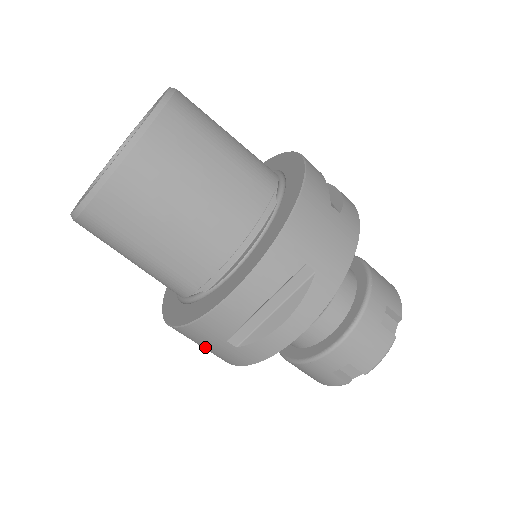
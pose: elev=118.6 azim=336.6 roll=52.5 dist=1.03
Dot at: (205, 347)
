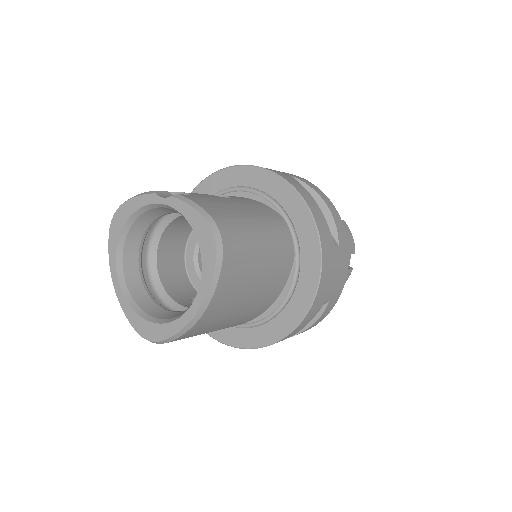
Dot at: occluded
